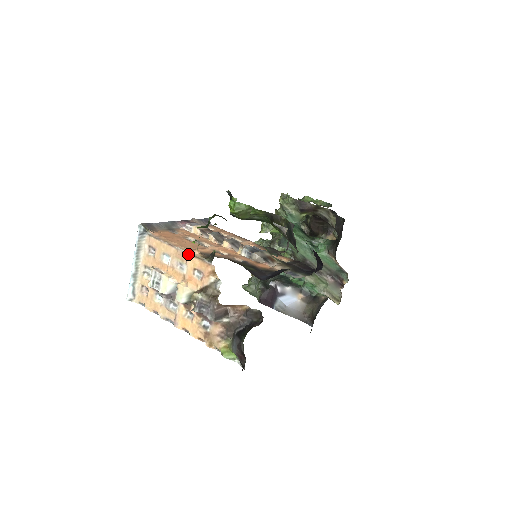
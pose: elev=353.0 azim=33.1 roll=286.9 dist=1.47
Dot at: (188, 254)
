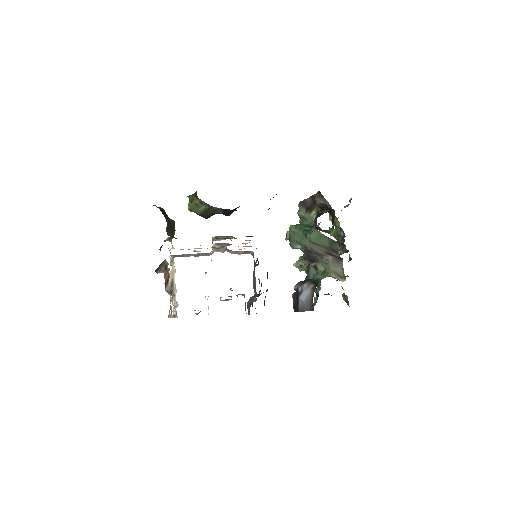
Dot at: (170, 253)
